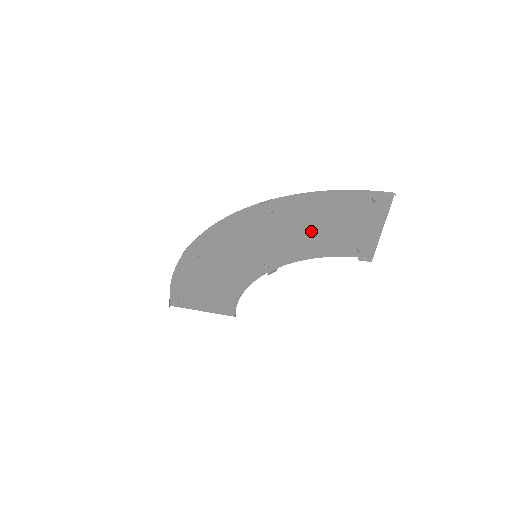
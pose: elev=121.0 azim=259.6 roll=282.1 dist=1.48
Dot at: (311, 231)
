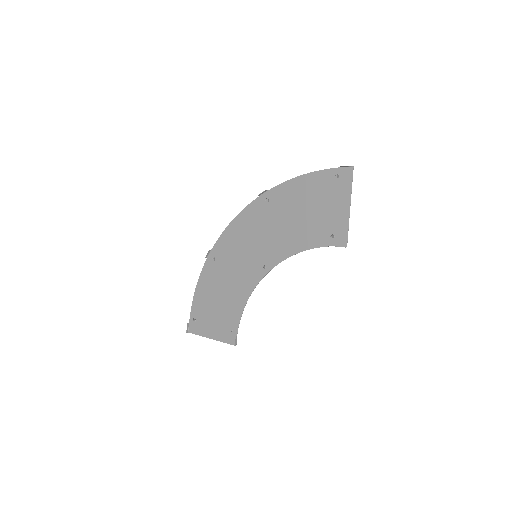
Dot at: (296, 219)
